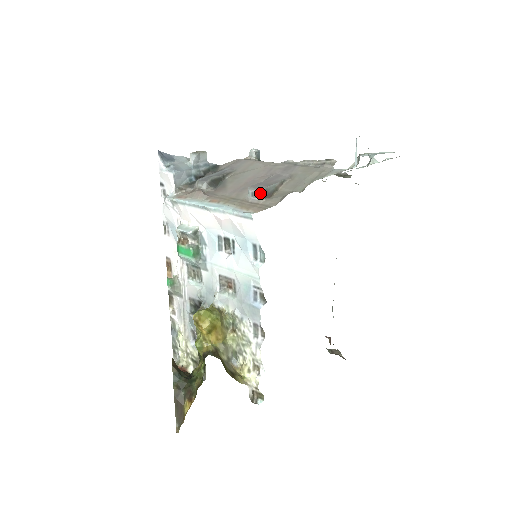
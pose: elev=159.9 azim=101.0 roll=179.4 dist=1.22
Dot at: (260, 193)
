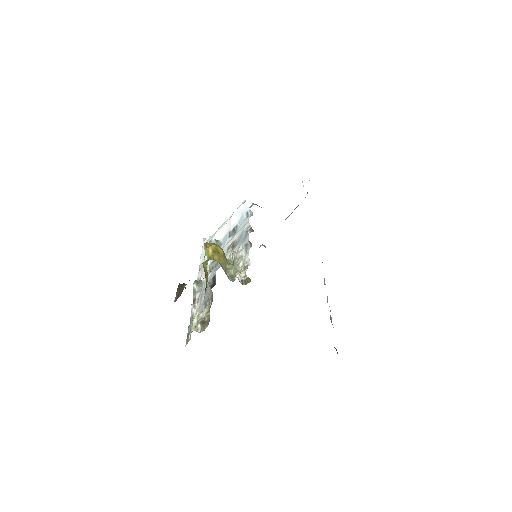
Dot at: (253, 204)
